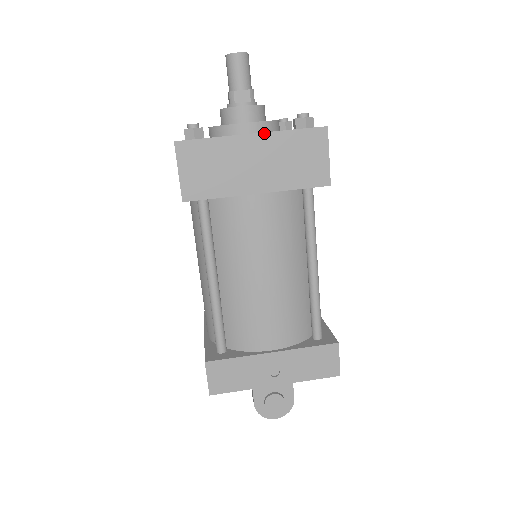
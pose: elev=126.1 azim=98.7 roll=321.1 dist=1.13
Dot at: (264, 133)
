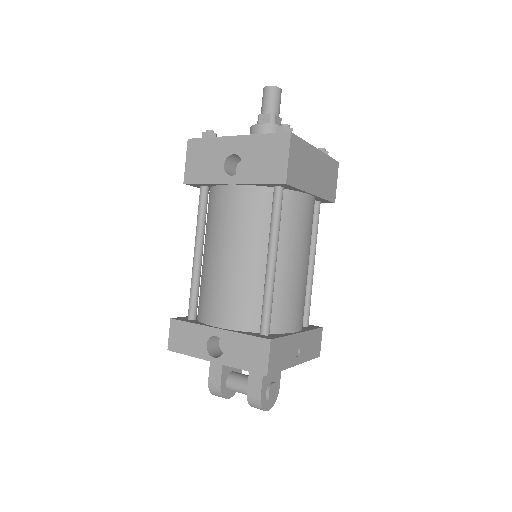
Dot at: (321, 151)
